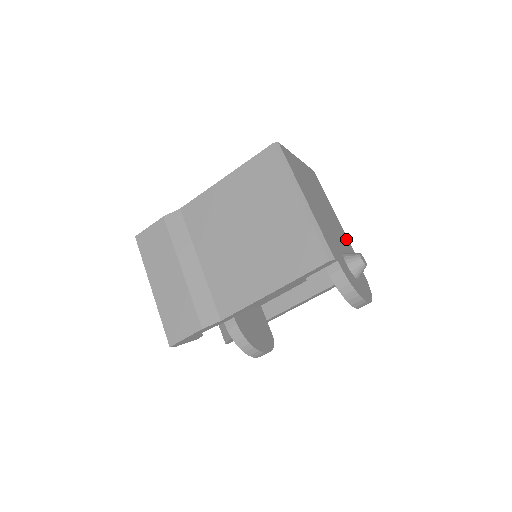
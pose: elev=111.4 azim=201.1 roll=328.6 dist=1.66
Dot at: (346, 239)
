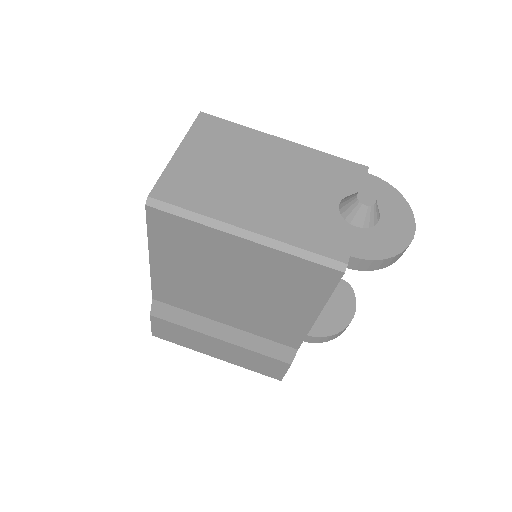
Dot at: (317, 159)
